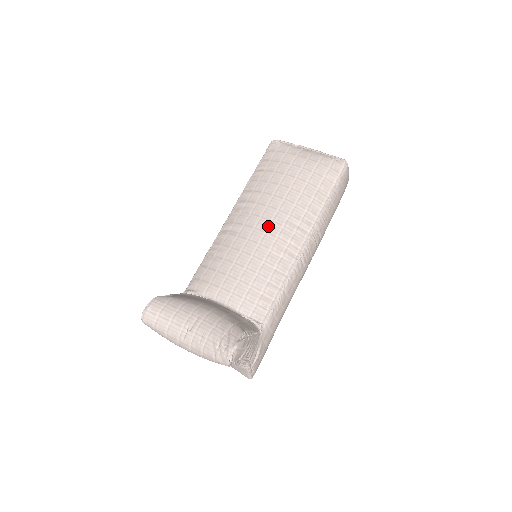
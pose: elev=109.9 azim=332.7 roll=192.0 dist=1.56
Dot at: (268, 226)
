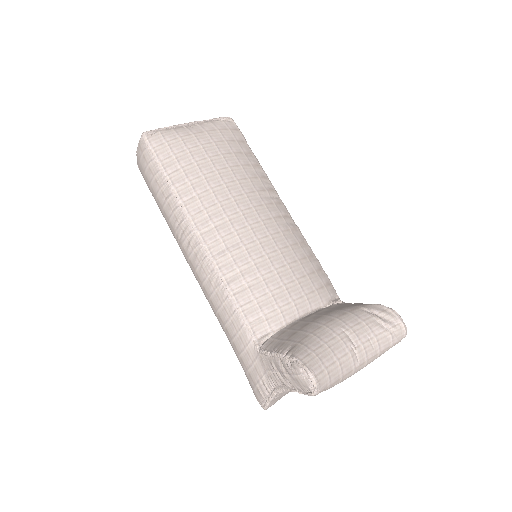
Dot at: (257, 214)
